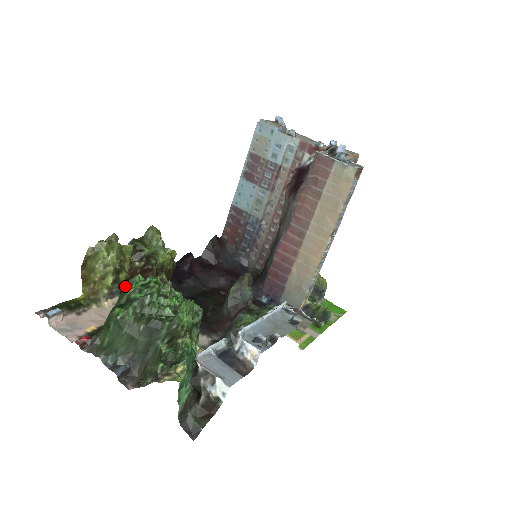
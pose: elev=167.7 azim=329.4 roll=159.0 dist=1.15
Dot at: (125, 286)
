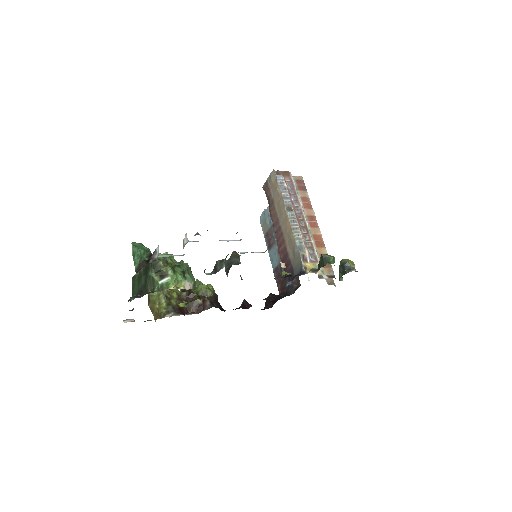
Dot at: occluded
